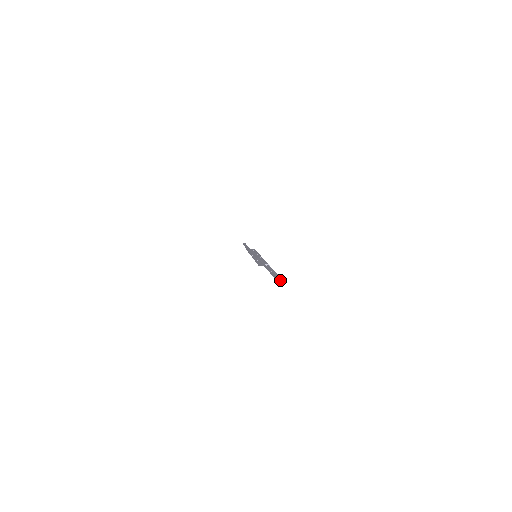
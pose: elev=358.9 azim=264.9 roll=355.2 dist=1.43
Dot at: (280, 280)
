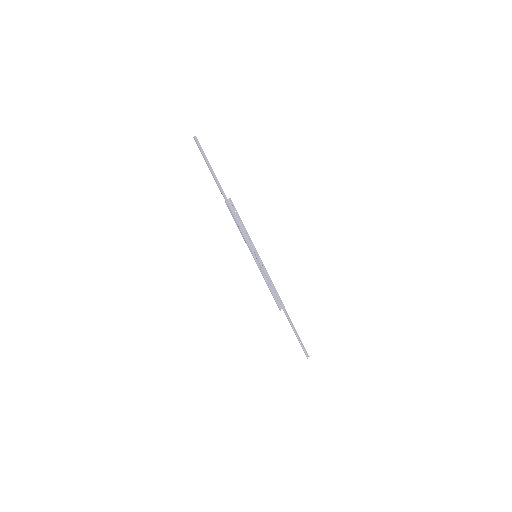
Dot at: (307, 355)
